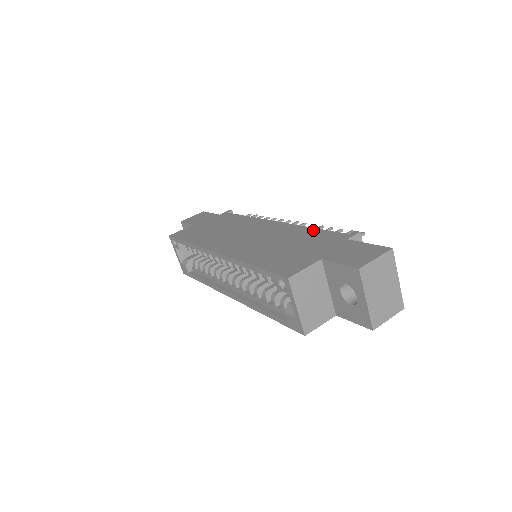
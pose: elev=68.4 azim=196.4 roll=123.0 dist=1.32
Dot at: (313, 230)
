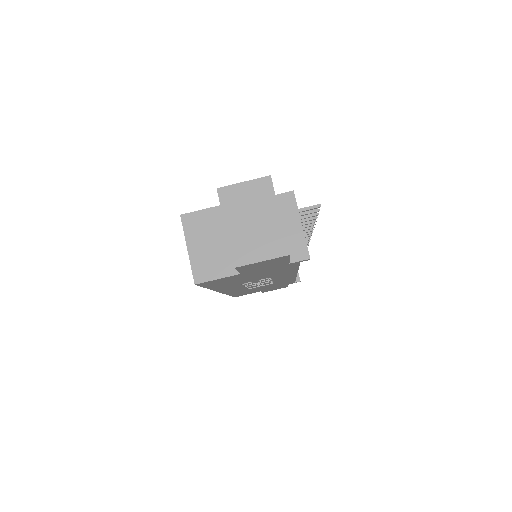
Dot at: occluded
